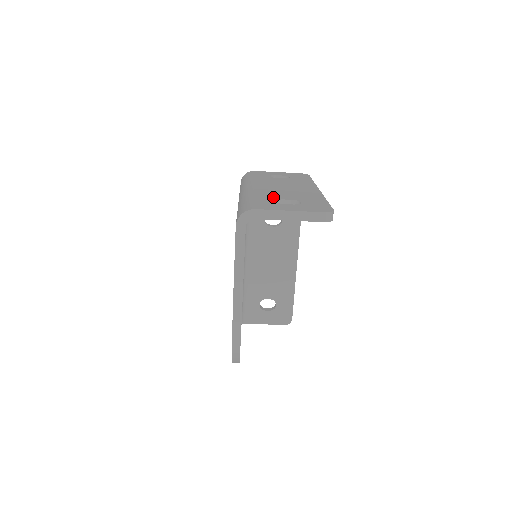
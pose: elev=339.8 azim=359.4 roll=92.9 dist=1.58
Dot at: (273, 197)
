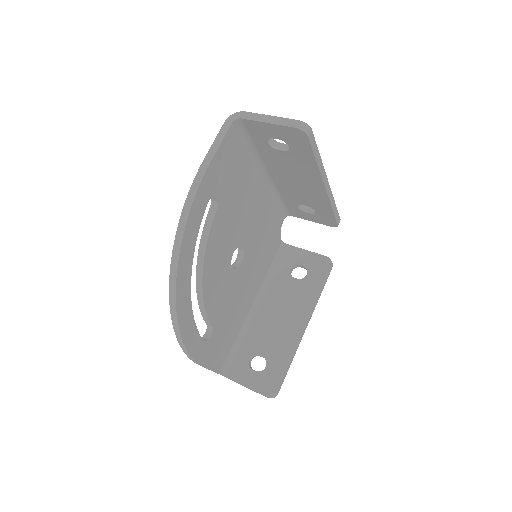
Dot at: occluded
